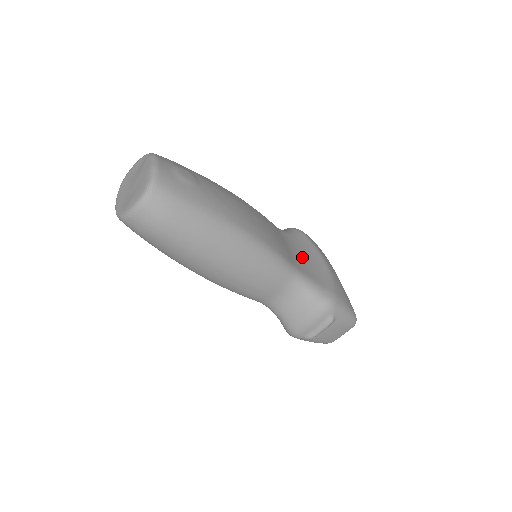
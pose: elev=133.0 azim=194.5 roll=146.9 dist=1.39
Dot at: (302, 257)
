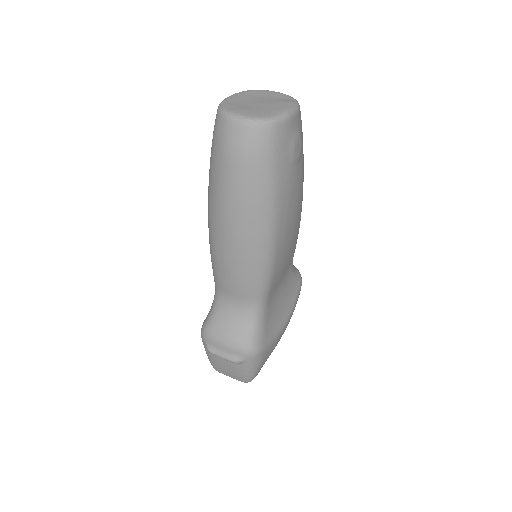
Dot at: (280, 298)
